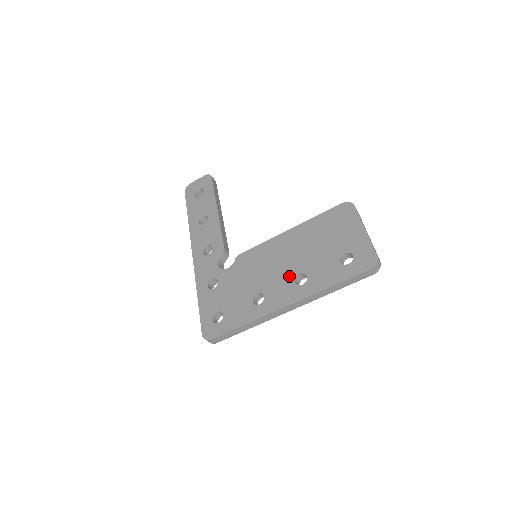
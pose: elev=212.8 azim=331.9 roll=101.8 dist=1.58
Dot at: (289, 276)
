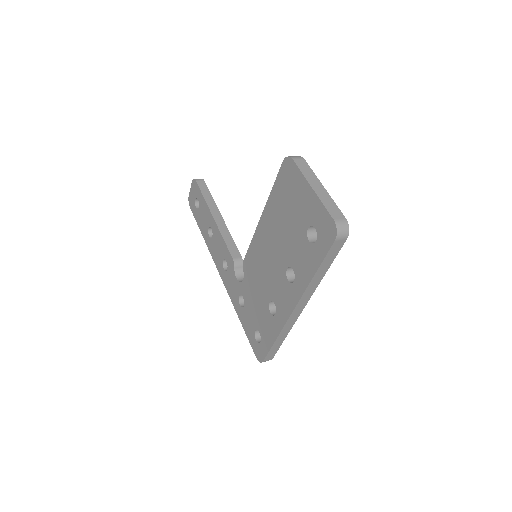
Dot at: (281, 274)
